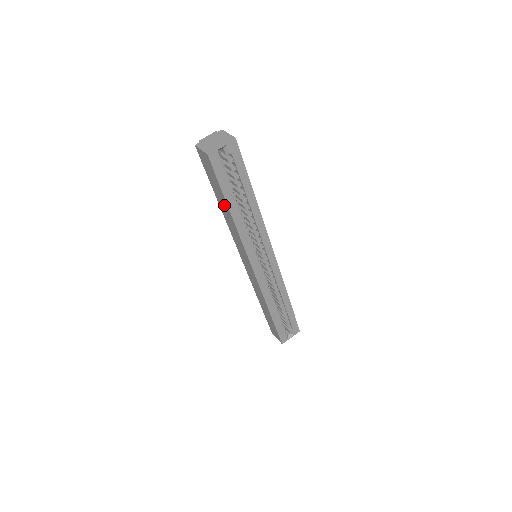
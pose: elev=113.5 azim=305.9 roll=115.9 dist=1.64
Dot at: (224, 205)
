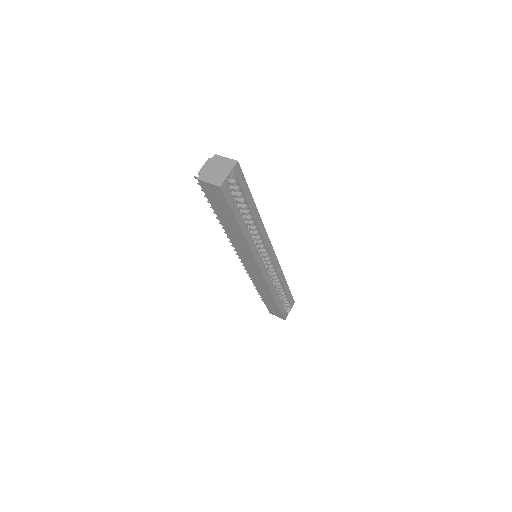
Dot at: (232, 225)
